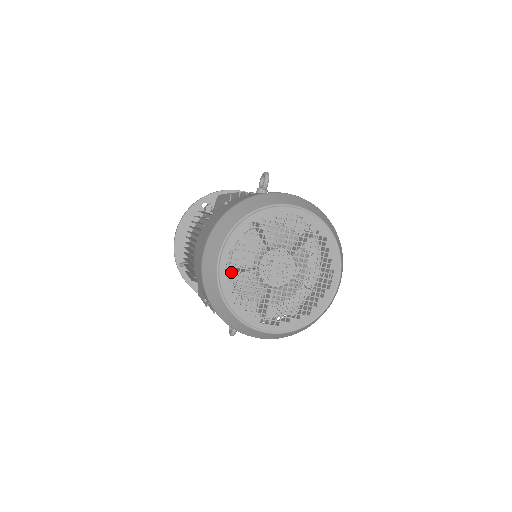
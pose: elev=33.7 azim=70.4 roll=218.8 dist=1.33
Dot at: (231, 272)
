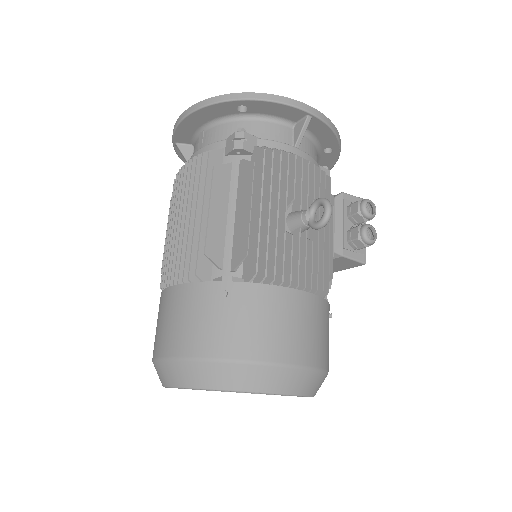
Dot at: occluded
